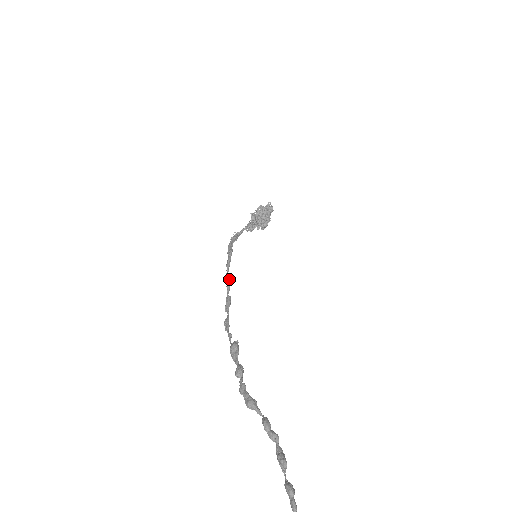
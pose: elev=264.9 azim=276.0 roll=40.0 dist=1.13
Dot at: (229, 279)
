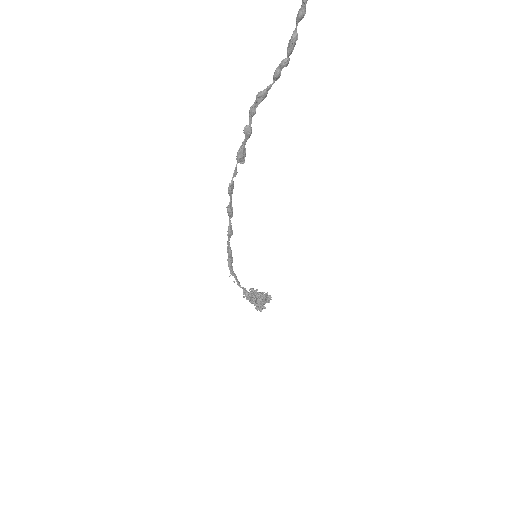
Dot at: (231, 232)
